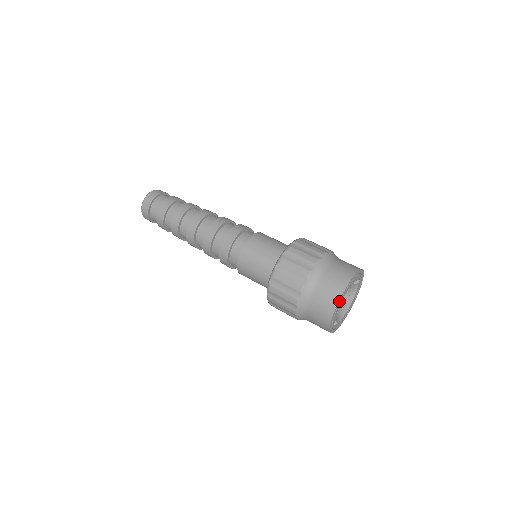
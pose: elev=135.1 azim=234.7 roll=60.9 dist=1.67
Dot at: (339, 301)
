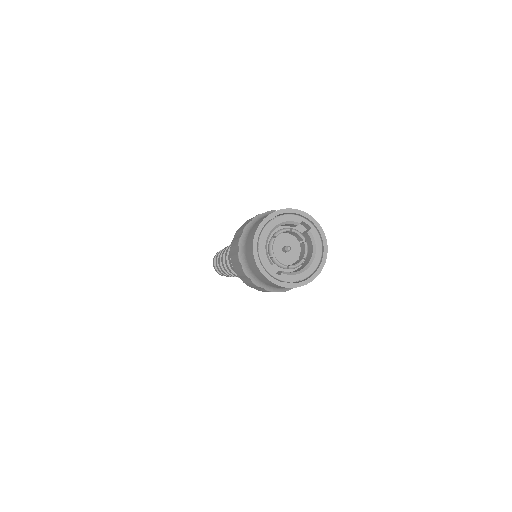
Dot at: (257, 235)
